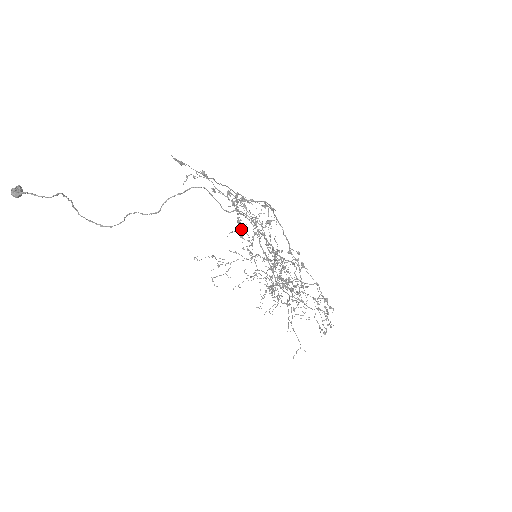
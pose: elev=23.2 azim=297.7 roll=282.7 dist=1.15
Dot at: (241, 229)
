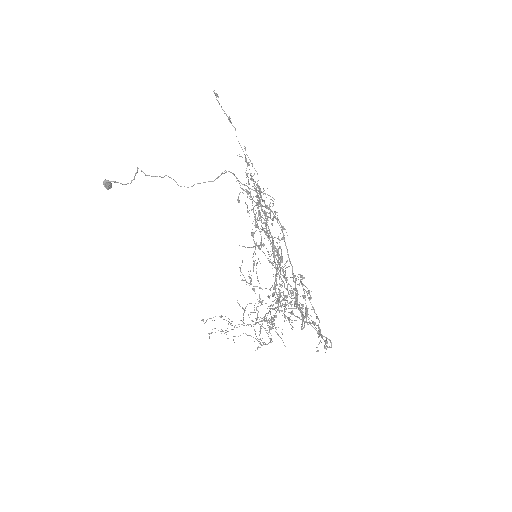
Dot at: (253, 260)
